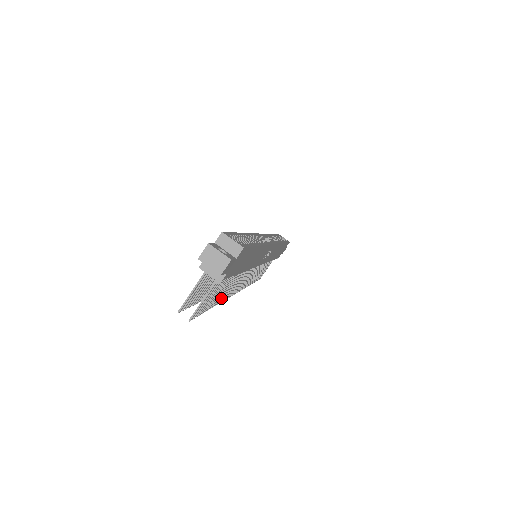
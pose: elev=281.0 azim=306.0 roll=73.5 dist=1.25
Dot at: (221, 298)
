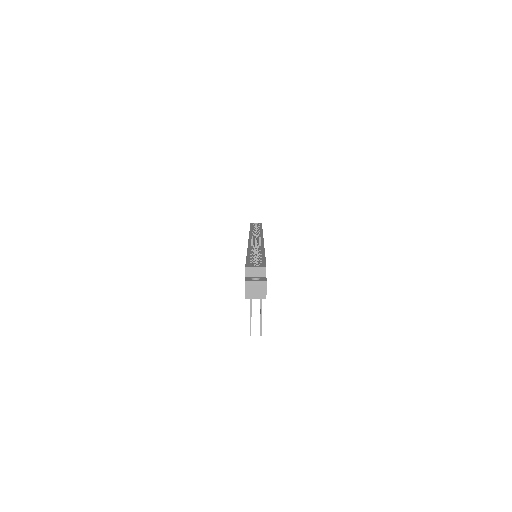
Dot at: occluded
